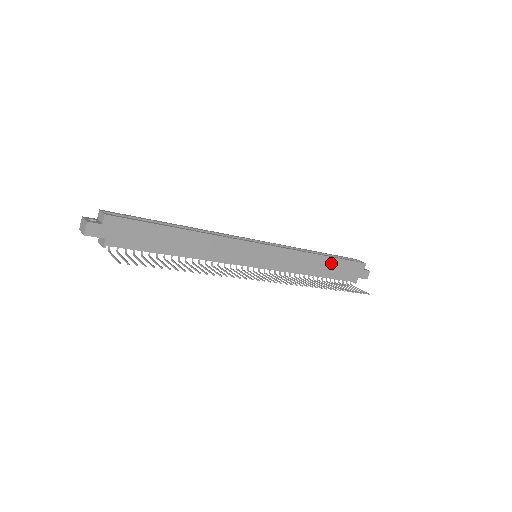
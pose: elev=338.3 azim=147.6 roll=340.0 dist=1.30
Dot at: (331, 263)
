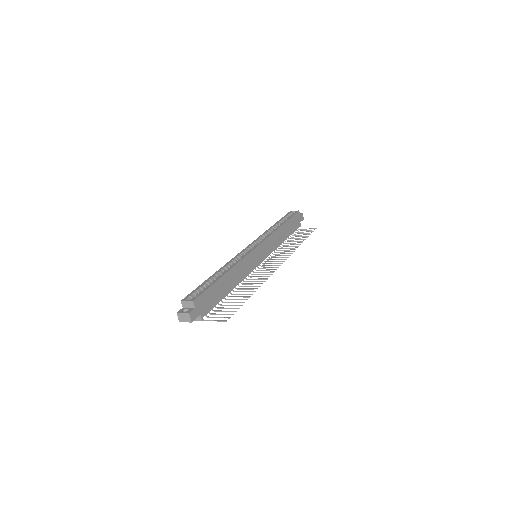
Dot at: (286, 226)
